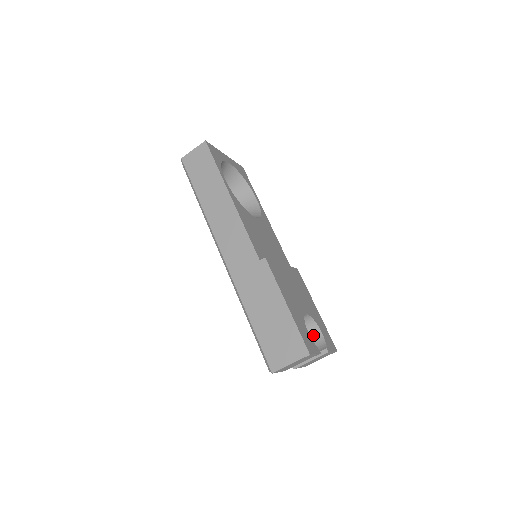
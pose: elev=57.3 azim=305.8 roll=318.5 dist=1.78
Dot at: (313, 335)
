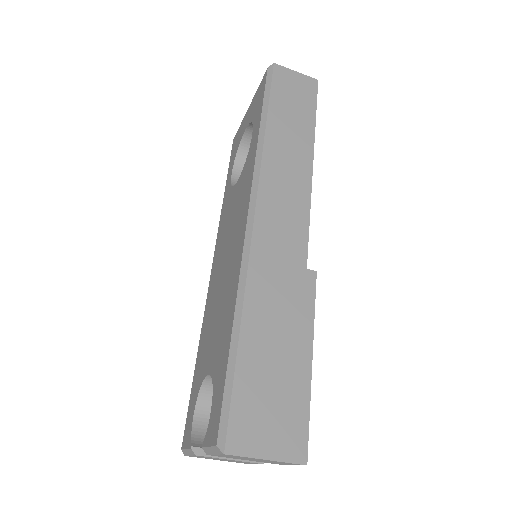
Dot at: occluded
